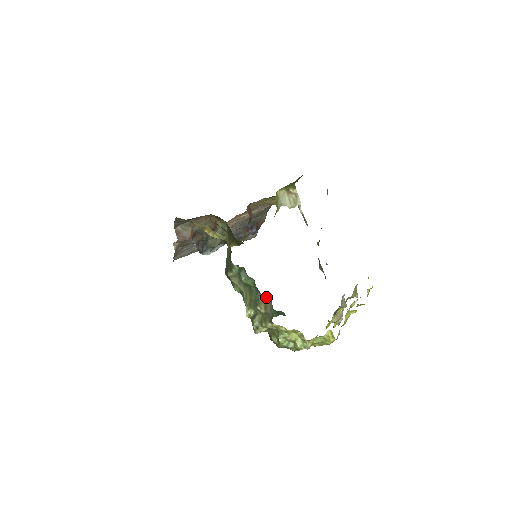
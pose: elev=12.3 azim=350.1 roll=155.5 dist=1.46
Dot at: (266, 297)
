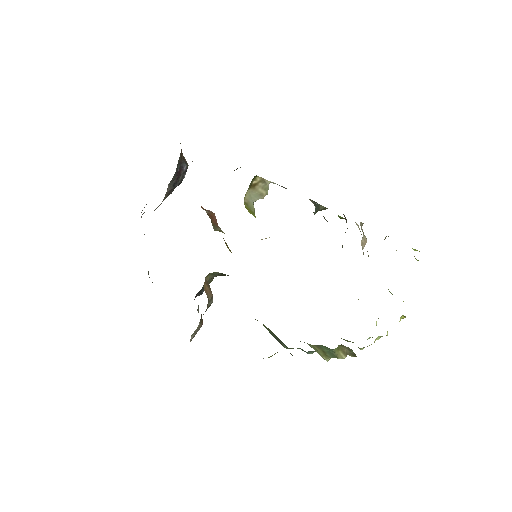
Dot at: (339, 345)
